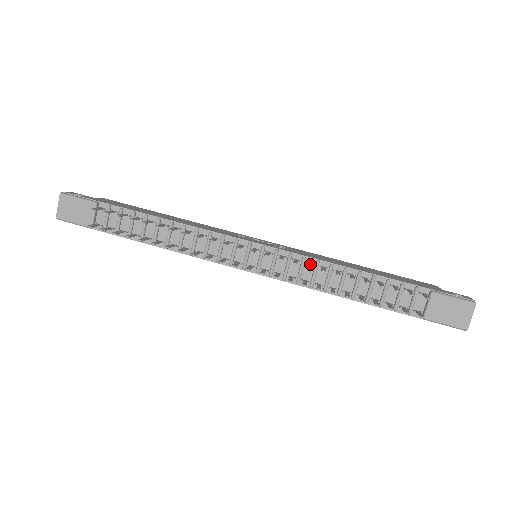
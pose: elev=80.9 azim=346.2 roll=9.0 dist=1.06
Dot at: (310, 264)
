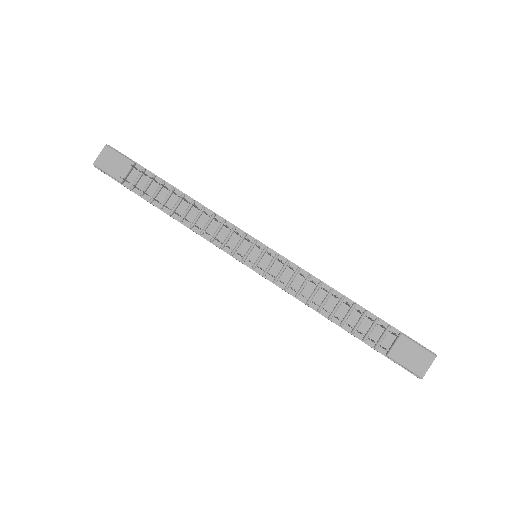
Dot at: occluded
